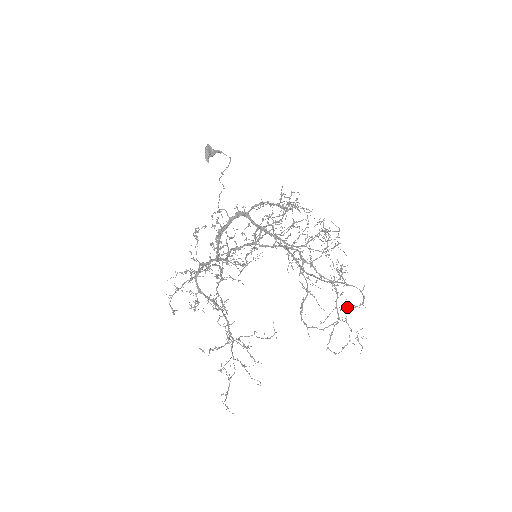
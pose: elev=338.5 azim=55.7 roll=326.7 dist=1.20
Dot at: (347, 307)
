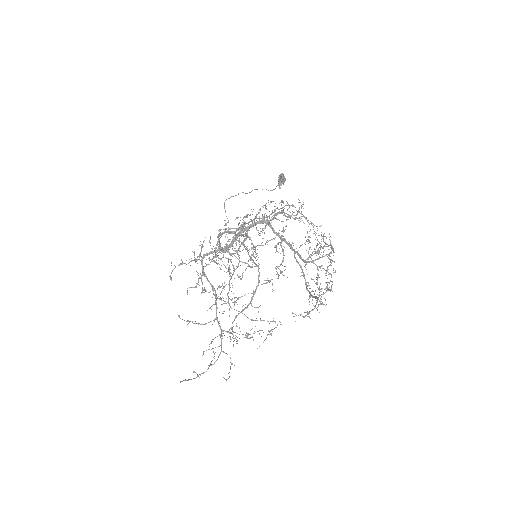
Dot at: (298, 315)
